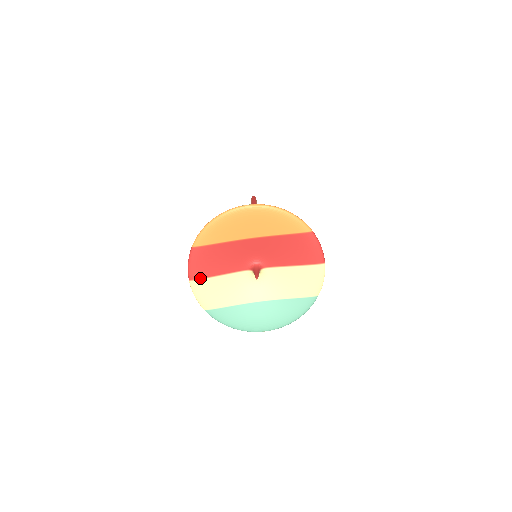
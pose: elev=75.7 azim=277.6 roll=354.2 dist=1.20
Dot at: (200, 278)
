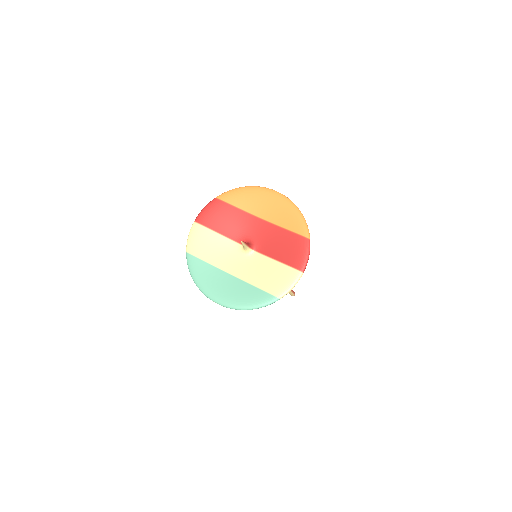
Dot at: (203, 224)
